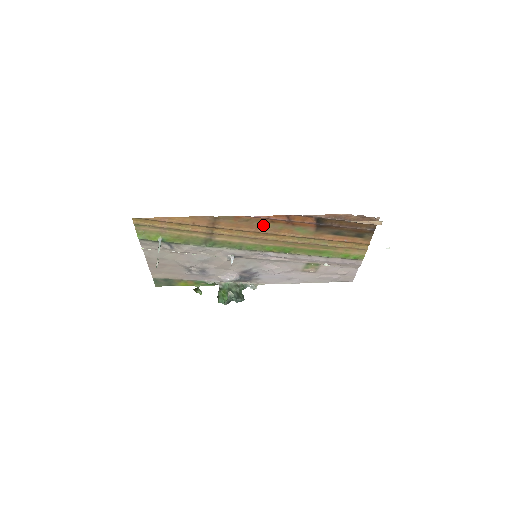
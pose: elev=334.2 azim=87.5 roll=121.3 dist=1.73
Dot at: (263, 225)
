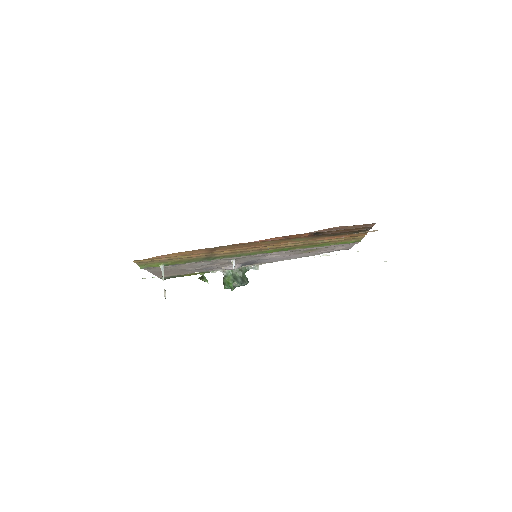
Dot at: (261, 243)
